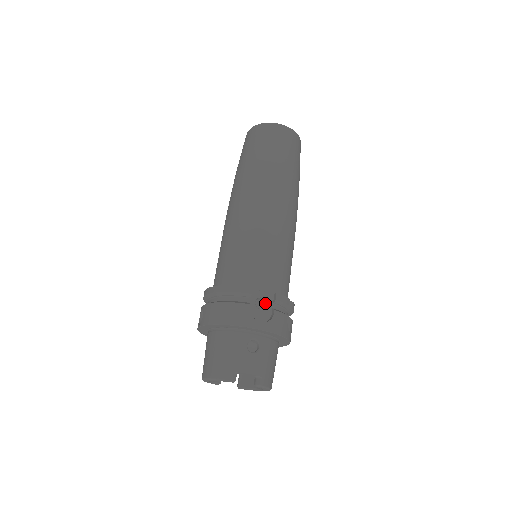
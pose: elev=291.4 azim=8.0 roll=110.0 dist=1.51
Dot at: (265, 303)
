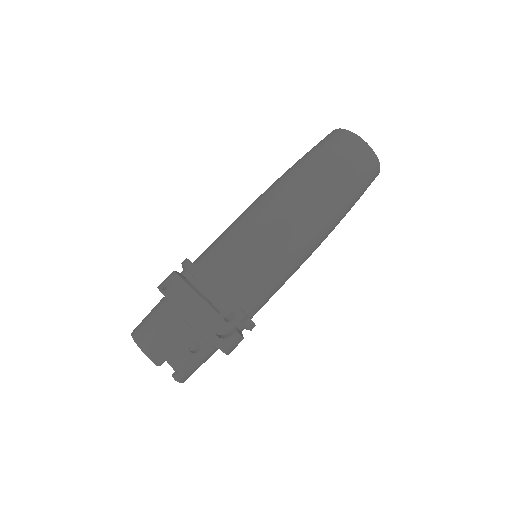
Dot at: (233, 317)
